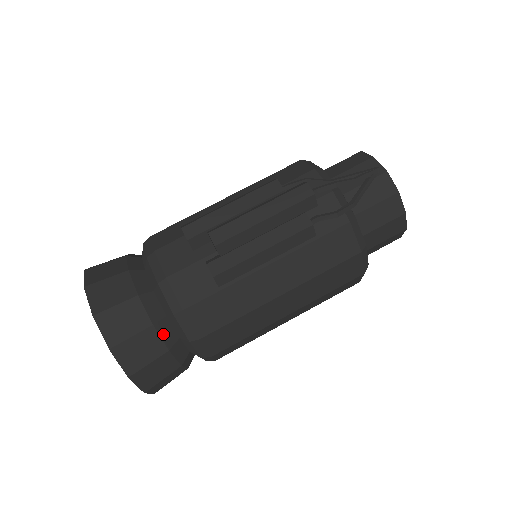
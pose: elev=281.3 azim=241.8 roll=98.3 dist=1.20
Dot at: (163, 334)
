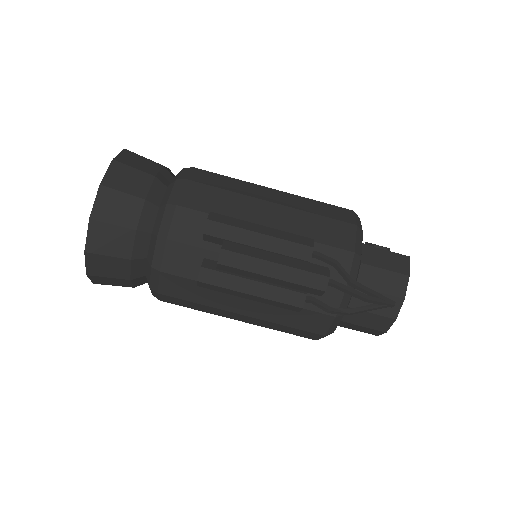
Dot at: (134, 268)
